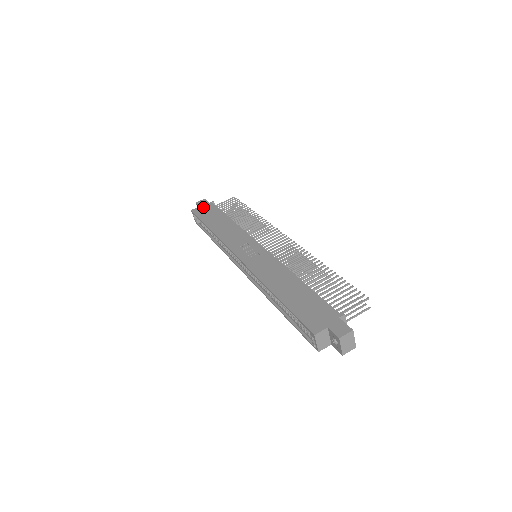
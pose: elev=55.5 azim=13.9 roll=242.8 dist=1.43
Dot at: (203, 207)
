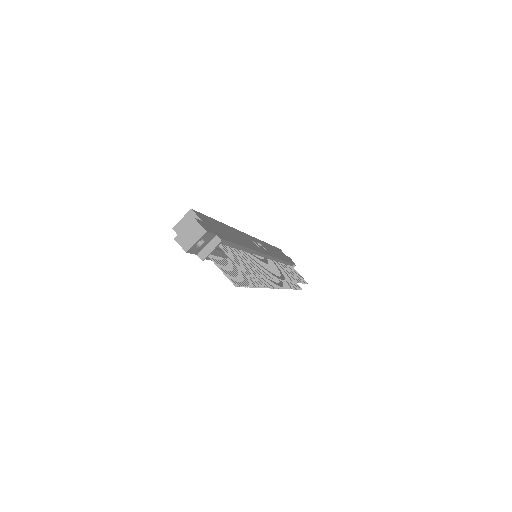
Dot at: occluded
